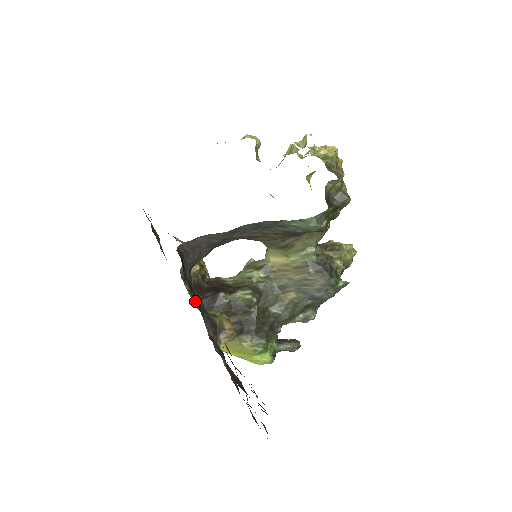
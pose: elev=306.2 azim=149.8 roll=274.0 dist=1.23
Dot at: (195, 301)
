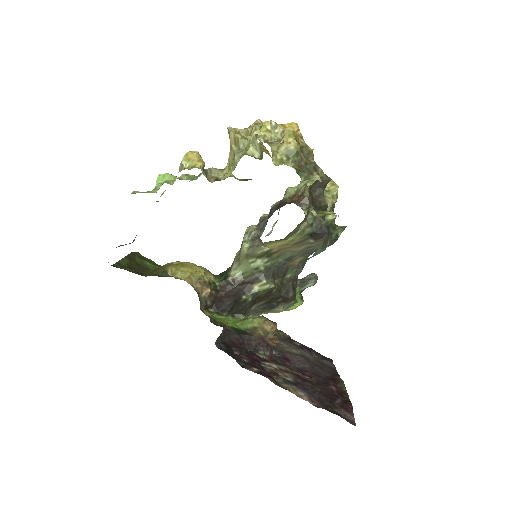
Dot at: (225, 316)
